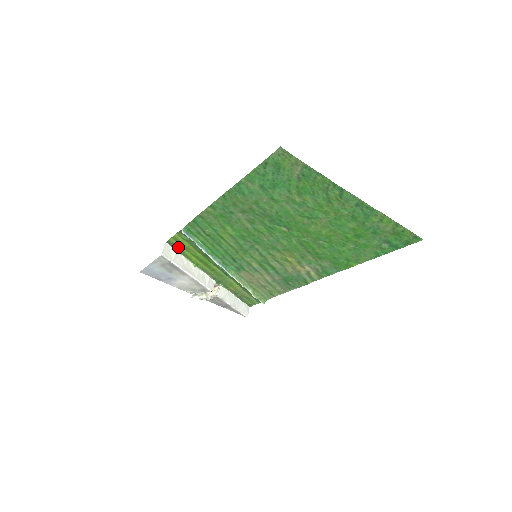
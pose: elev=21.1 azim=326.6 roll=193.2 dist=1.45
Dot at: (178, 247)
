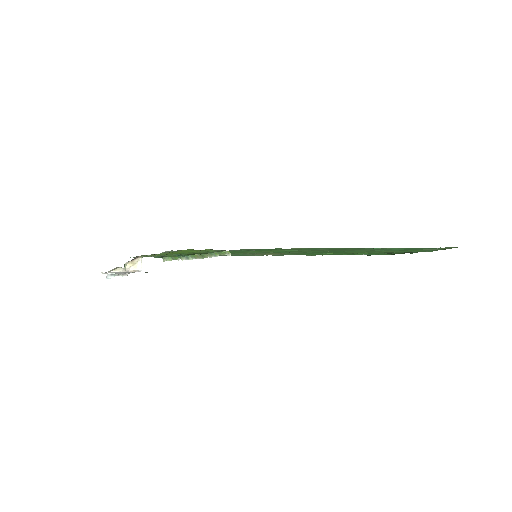
Dot at: occluded
